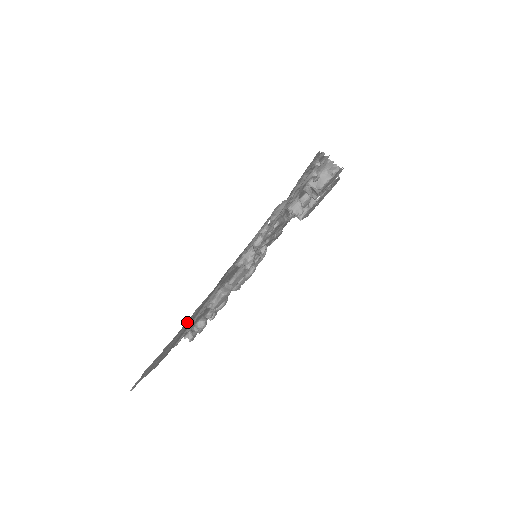
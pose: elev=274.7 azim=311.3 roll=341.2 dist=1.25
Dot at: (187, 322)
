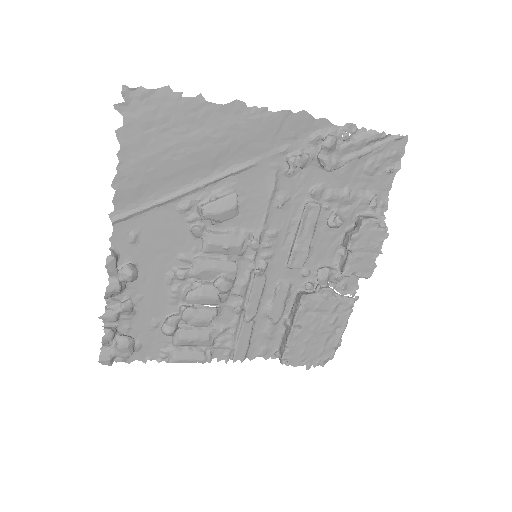
Dot at: (229, 118)
